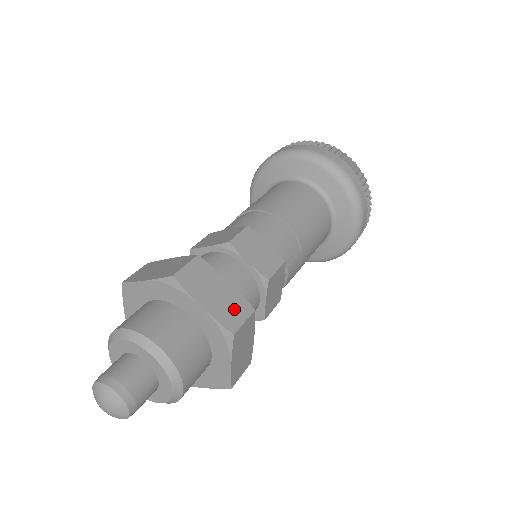
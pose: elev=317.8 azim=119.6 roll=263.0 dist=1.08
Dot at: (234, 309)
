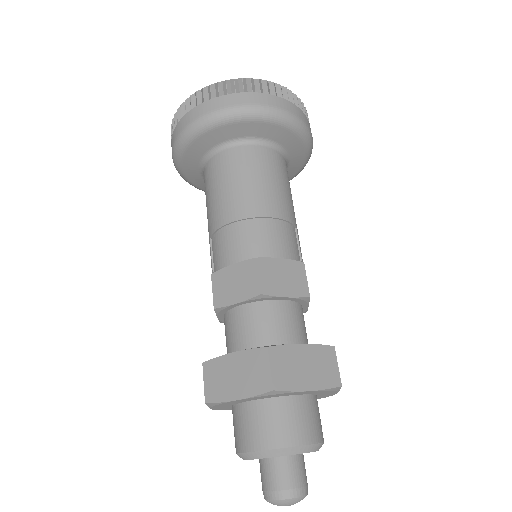
Dot at: (325, 364)
